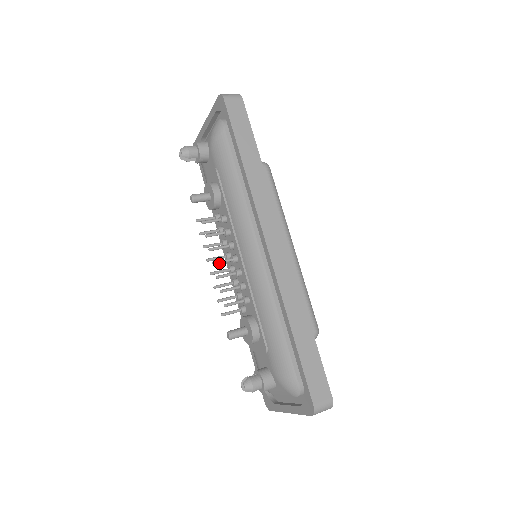
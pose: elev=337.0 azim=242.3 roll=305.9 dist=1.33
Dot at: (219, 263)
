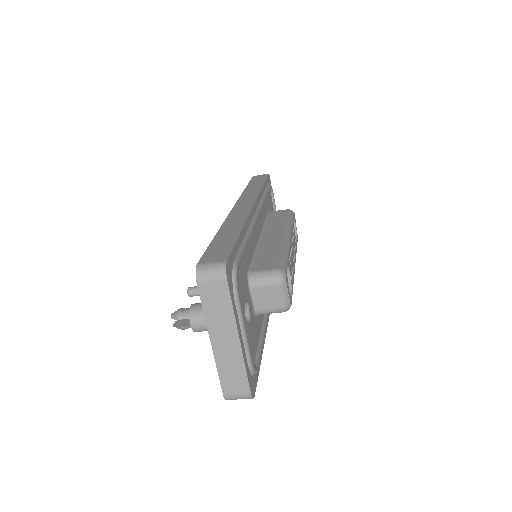
Dot at: occluded
